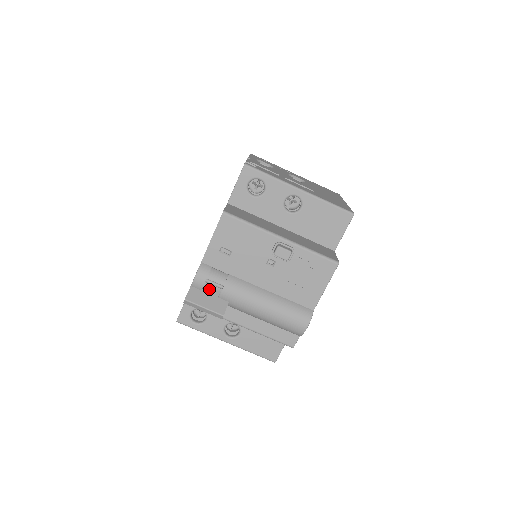
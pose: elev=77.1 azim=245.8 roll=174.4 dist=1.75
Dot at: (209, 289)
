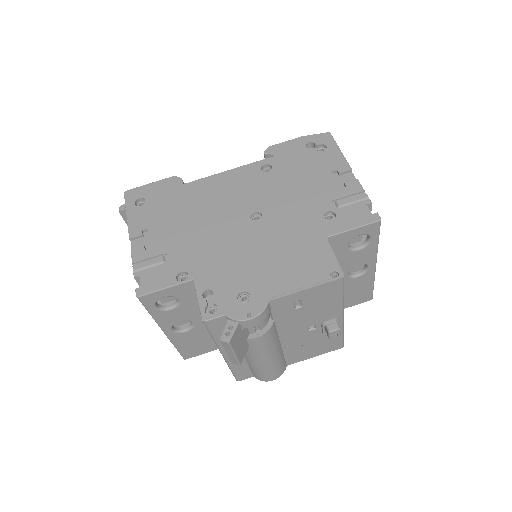
Dot at: (247, 328)
